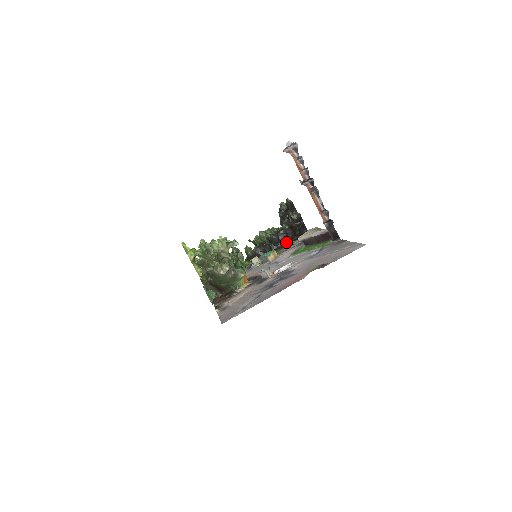
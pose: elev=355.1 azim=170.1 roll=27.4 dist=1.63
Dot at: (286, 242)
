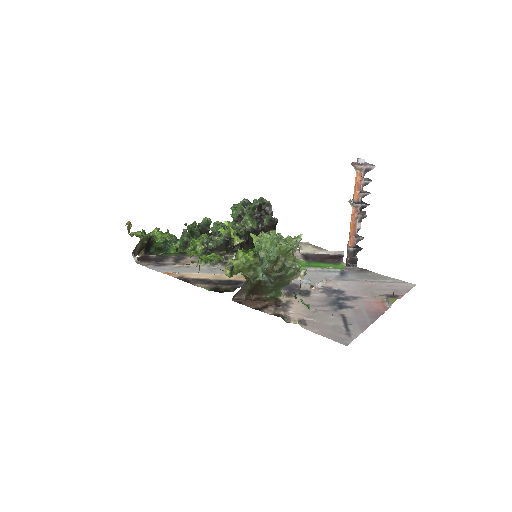
Dot at: (253, 244)
